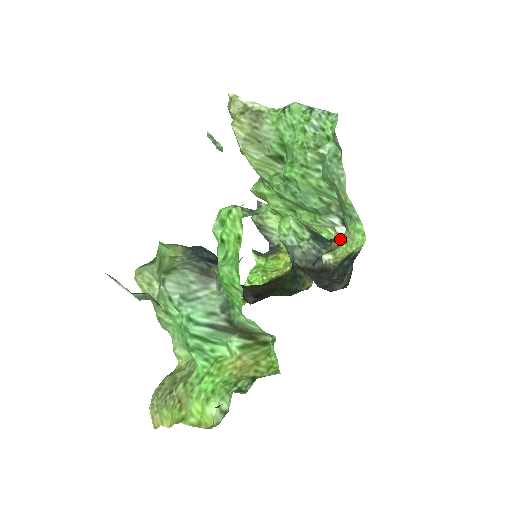
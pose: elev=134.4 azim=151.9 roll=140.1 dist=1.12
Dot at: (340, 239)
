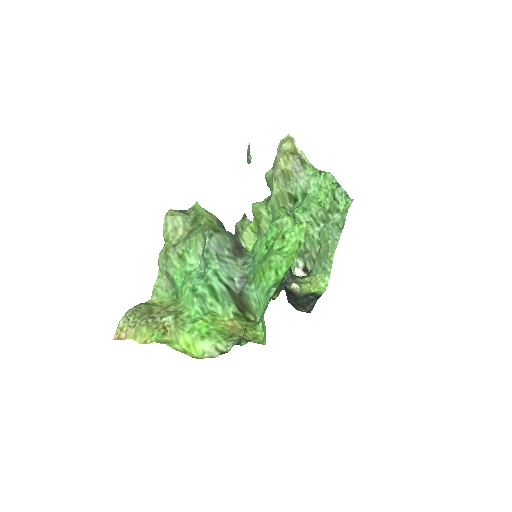
Dot at: (305, 279)
